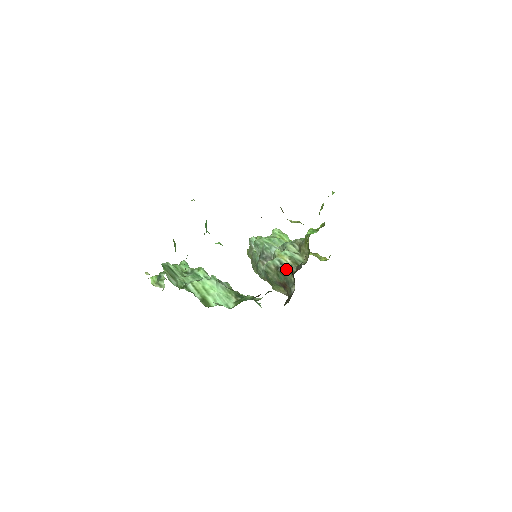
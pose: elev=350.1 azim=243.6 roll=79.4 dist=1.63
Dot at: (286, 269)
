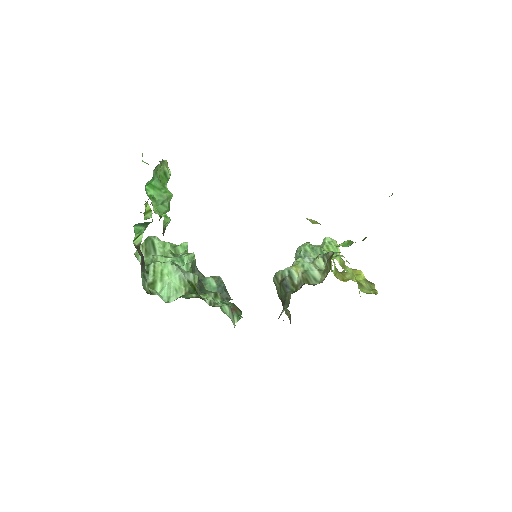
Dot at: (291, 284)
